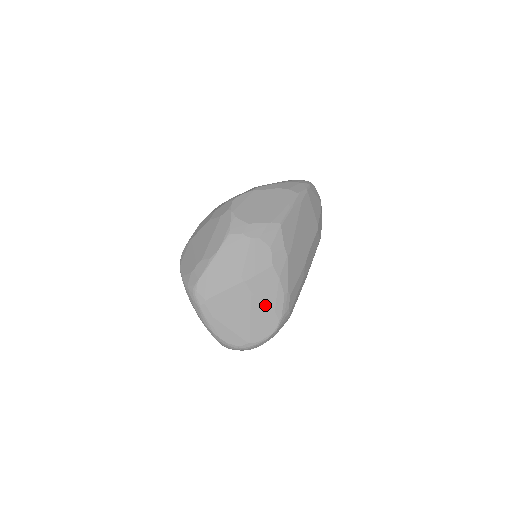
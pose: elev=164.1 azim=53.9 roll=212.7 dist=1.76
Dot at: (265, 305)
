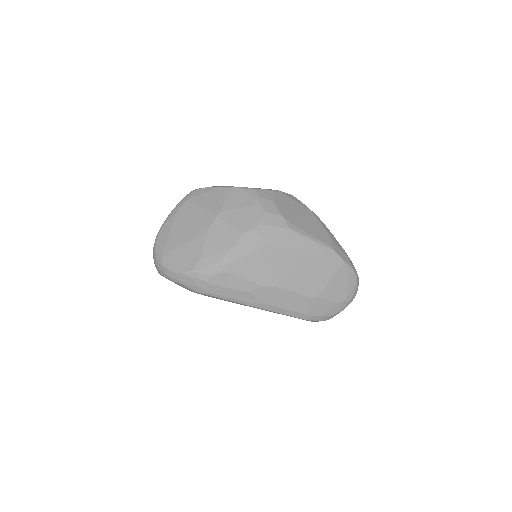
Dot at: (203, 247)
